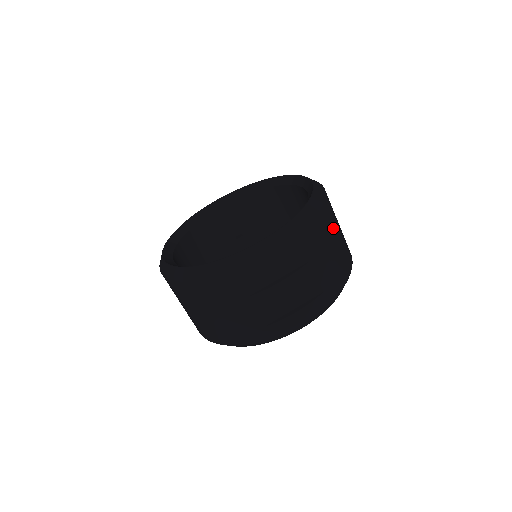
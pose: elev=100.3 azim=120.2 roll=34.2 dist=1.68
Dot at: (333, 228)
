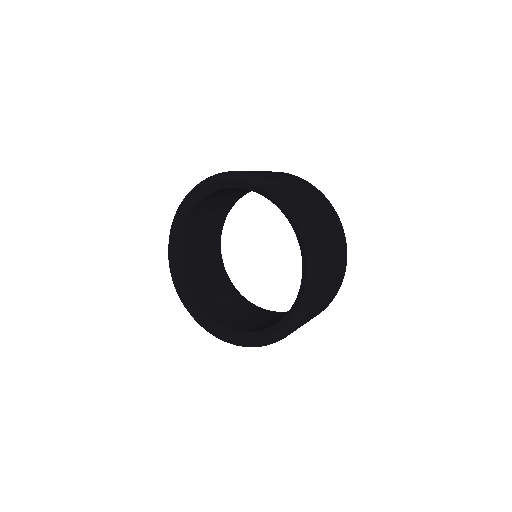
Dot at: (328, 243)
